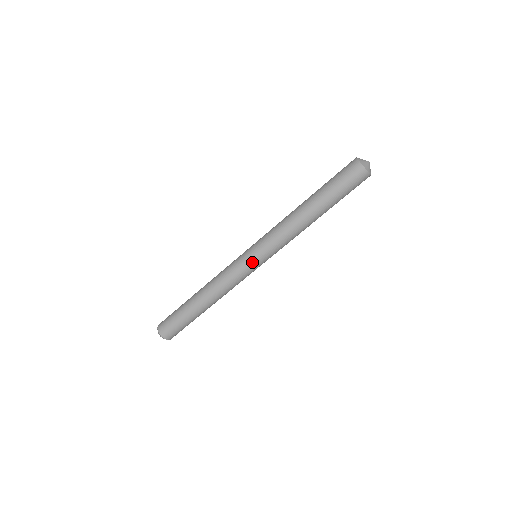
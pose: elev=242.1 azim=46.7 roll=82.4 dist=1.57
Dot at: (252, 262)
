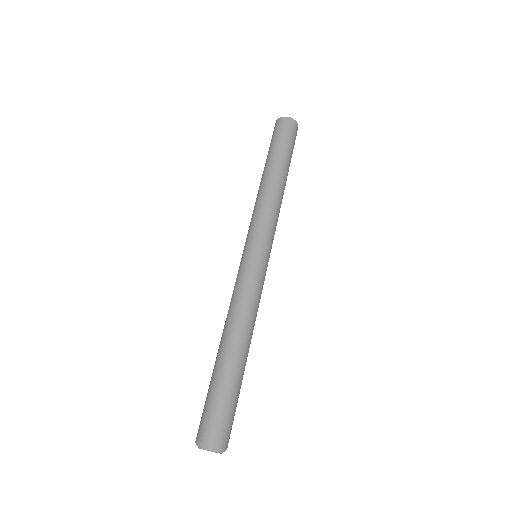
Dot at: (264, 257)
